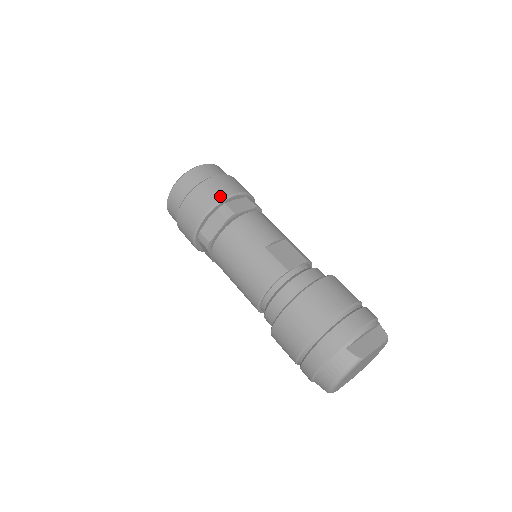
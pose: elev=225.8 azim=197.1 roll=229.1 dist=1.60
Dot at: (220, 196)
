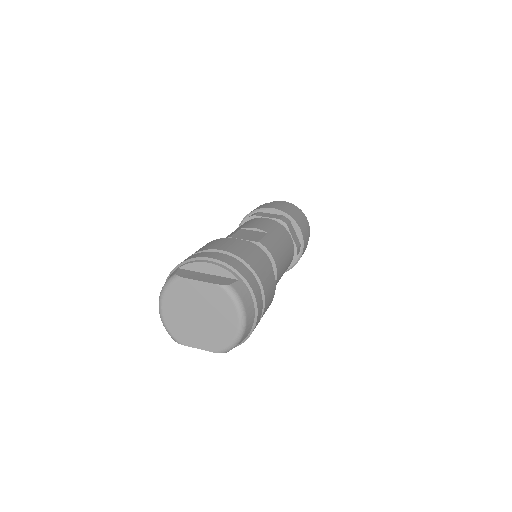
Dot at: (260, 208)
